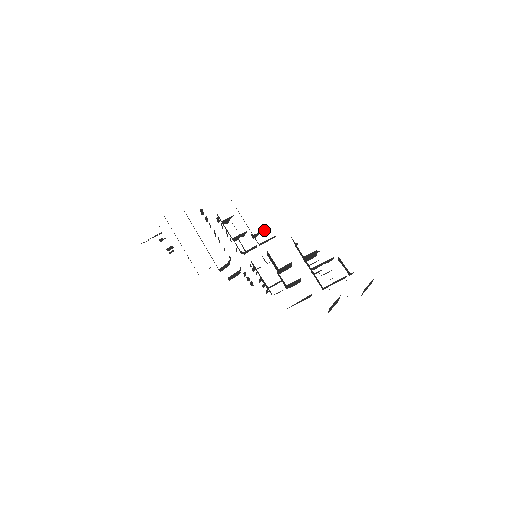
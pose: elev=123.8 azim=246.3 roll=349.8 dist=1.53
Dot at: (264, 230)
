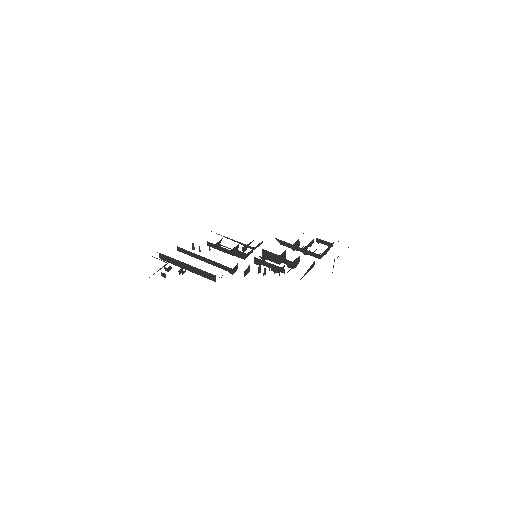
Dot at: (251, 242)
